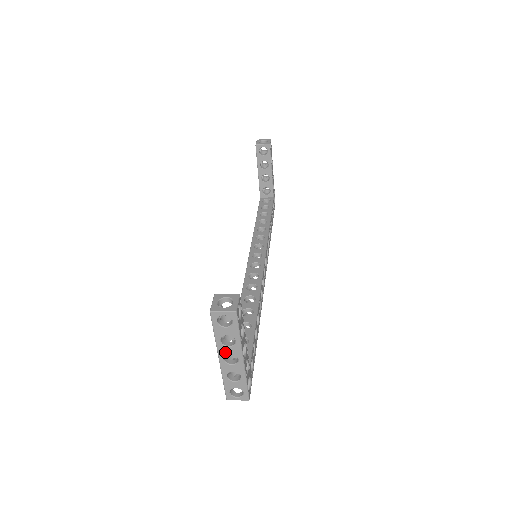
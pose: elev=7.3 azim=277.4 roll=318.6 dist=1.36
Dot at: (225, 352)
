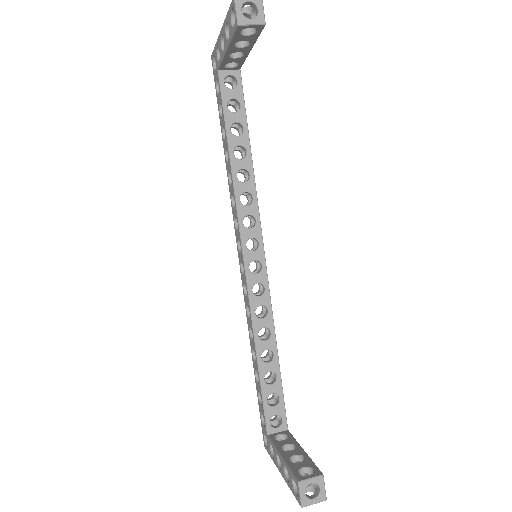
Dot at: occluded
